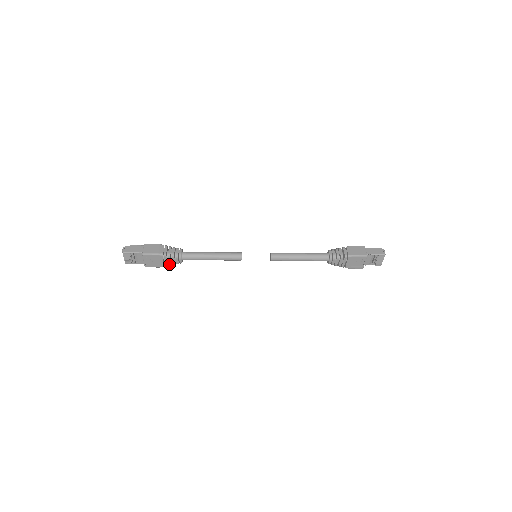
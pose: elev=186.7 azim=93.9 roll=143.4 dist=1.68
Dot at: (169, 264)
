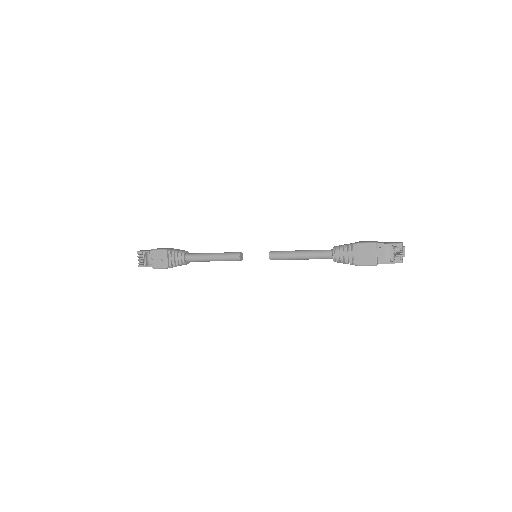
Dot at: (173, 264)
